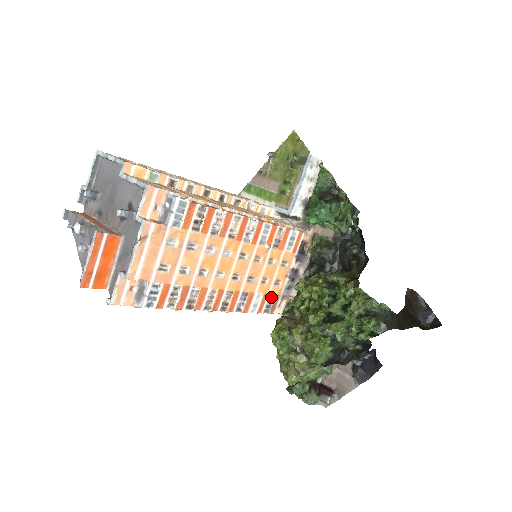
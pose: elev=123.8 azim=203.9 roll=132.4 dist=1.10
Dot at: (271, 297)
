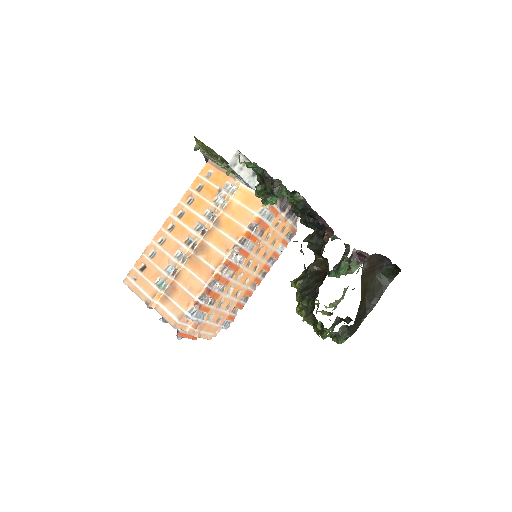
Dot at: (287, 234)
